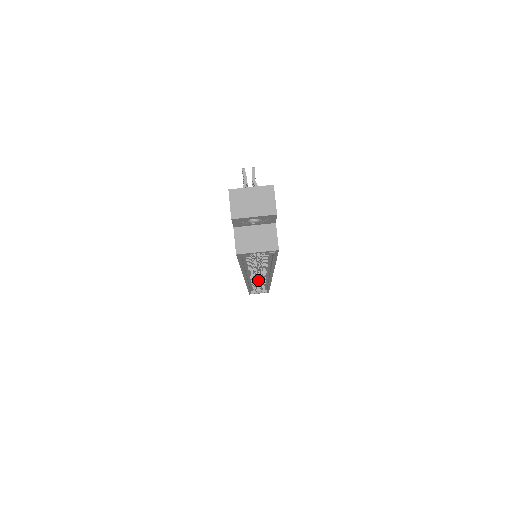
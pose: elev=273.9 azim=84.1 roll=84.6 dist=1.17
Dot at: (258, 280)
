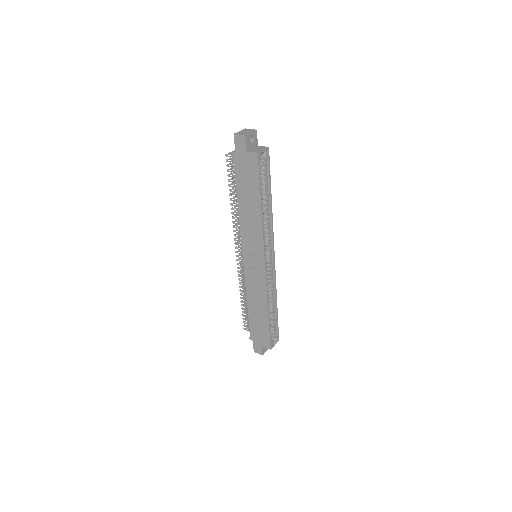
Dot at: occluded
